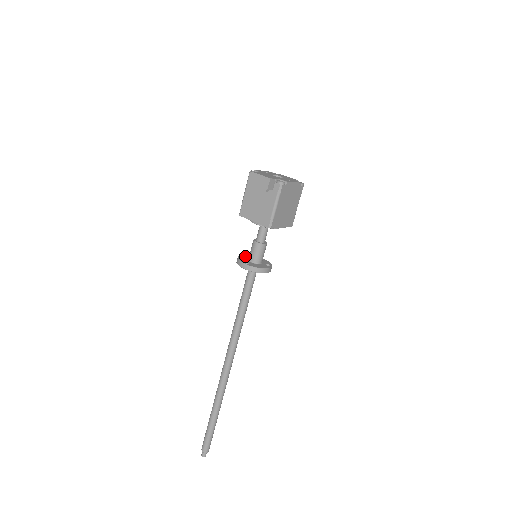
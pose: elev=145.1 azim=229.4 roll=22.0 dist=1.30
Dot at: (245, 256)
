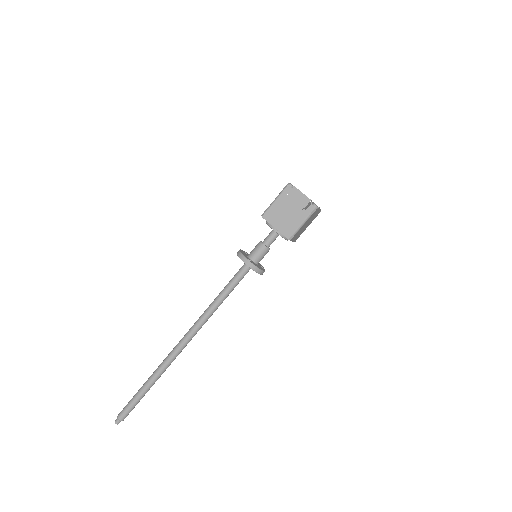
Dot at: (244, 252)
